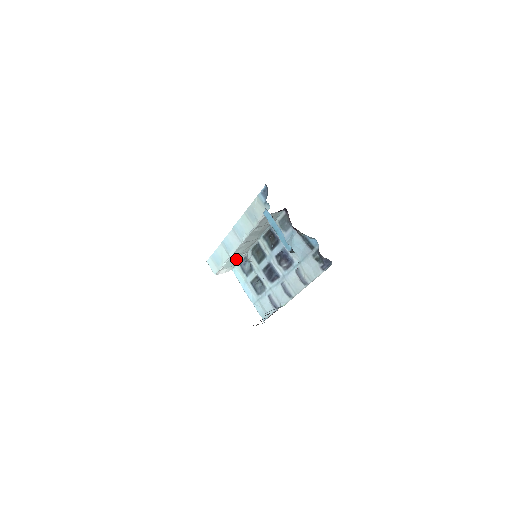
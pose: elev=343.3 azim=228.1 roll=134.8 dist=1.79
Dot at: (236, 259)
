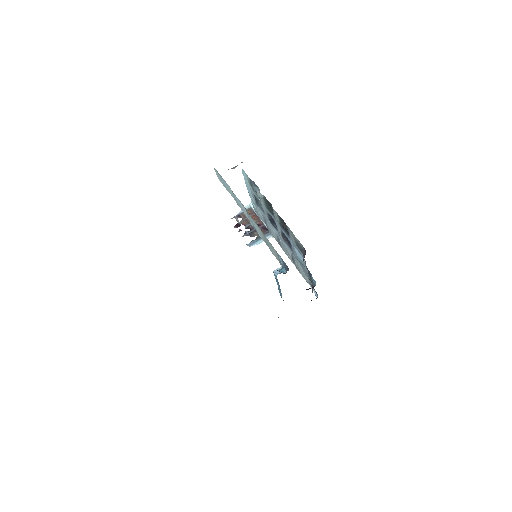
Dot at: occluded
